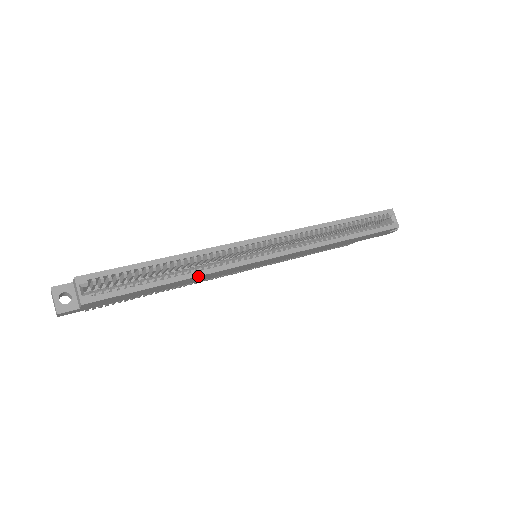
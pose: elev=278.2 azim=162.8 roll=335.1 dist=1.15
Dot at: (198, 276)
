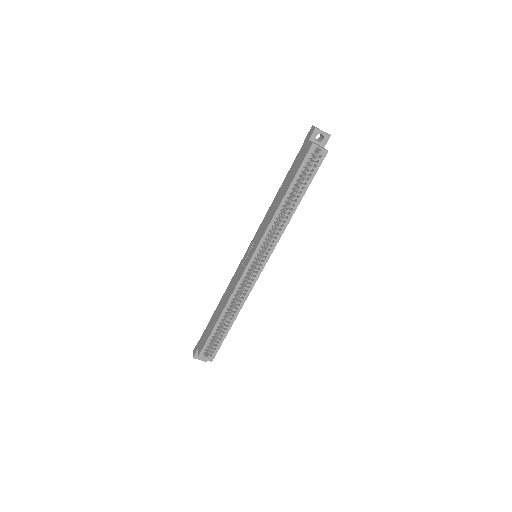
Dot at: occluded
